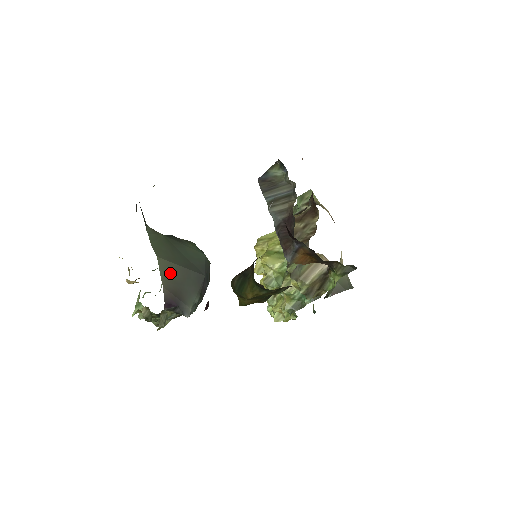
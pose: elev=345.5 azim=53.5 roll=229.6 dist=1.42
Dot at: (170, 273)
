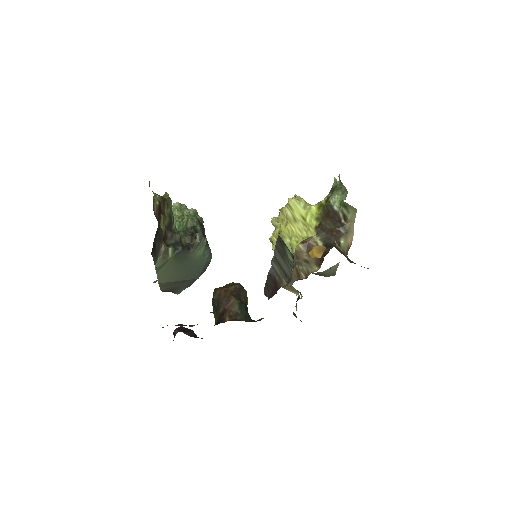
Dot at: (168, 285)
